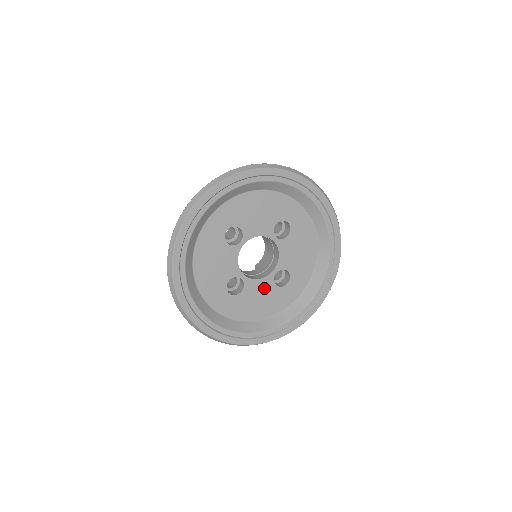
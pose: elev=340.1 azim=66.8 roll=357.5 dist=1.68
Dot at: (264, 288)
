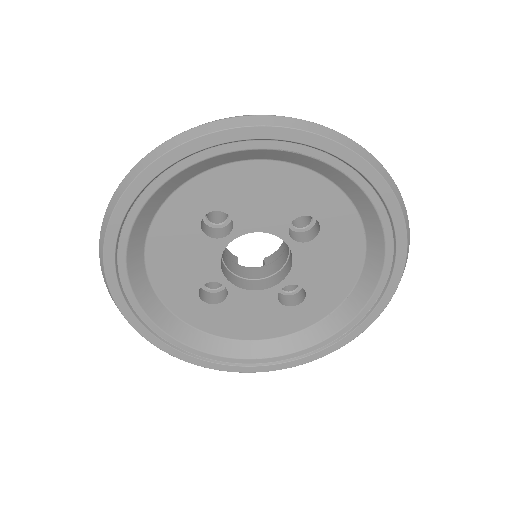
Dot at: (260, 303)
